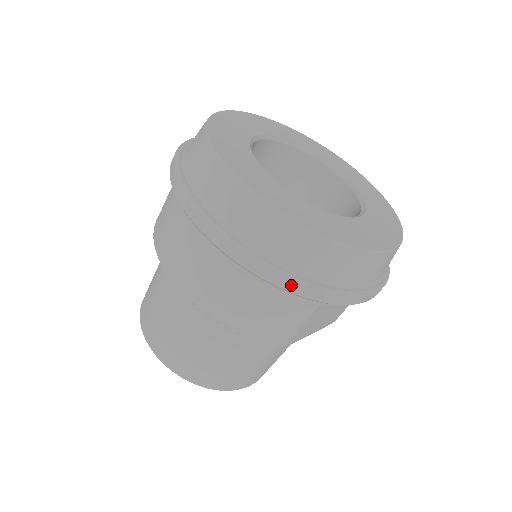
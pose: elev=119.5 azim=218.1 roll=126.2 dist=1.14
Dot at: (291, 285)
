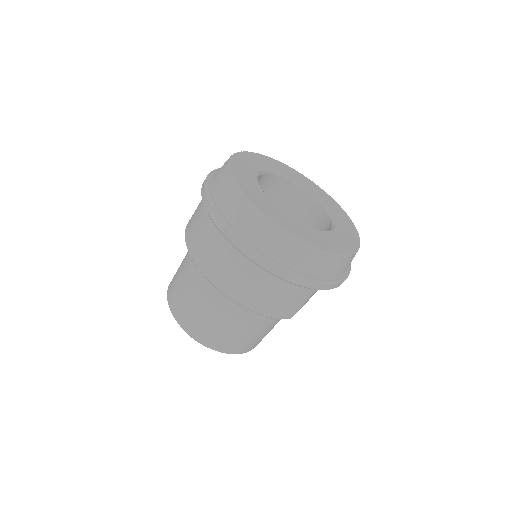
Dot at: (303, 282)
